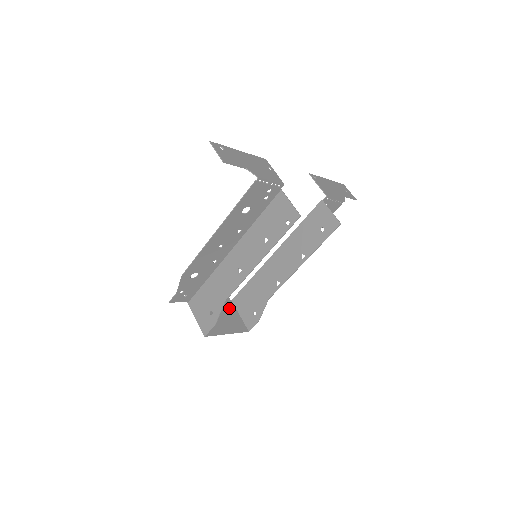
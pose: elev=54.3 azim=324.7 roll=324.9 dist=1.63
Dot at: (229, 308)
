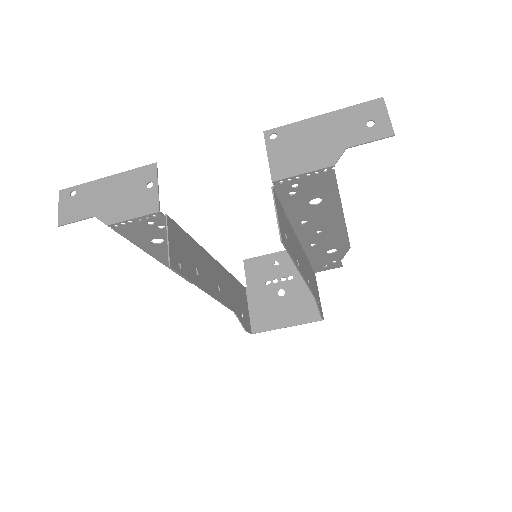
Dot at: (304, 286)
